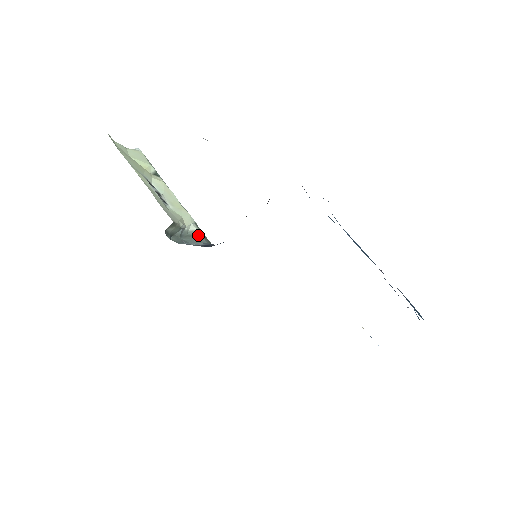
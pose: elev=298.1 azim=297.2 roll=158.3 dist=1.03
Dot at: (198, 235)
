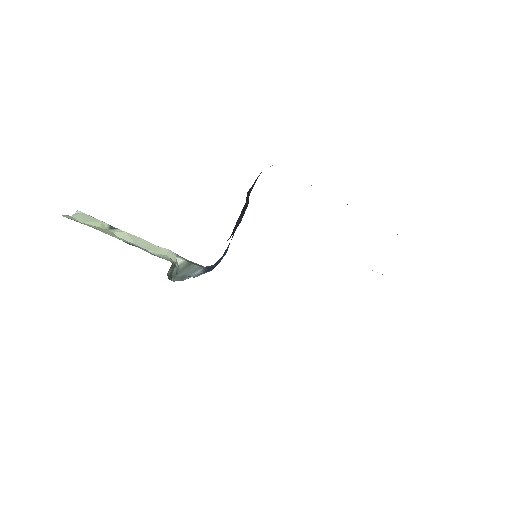
Dot at: (188, 265)
